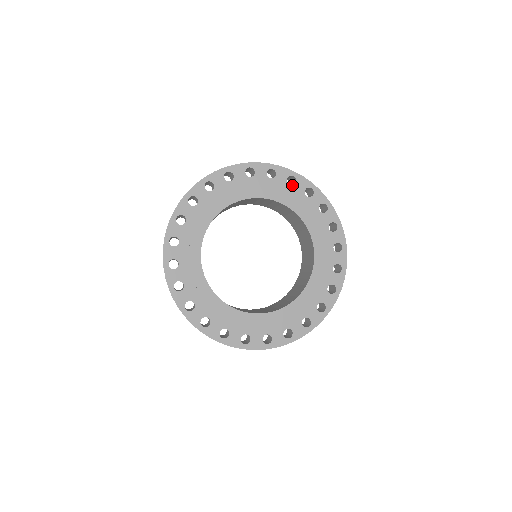
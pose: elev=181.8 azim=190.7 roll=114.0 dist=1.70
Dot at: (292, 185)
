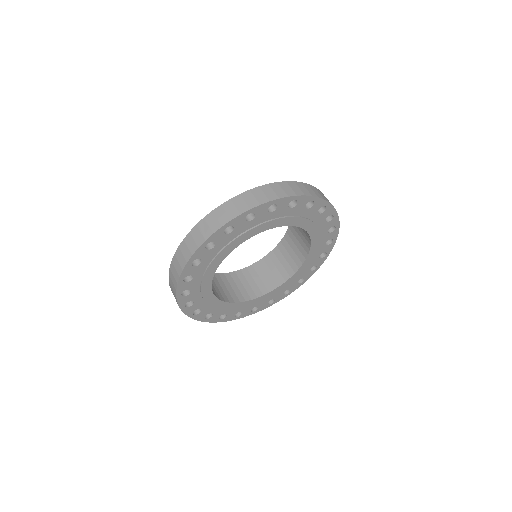
Dot at: (293, 207)
